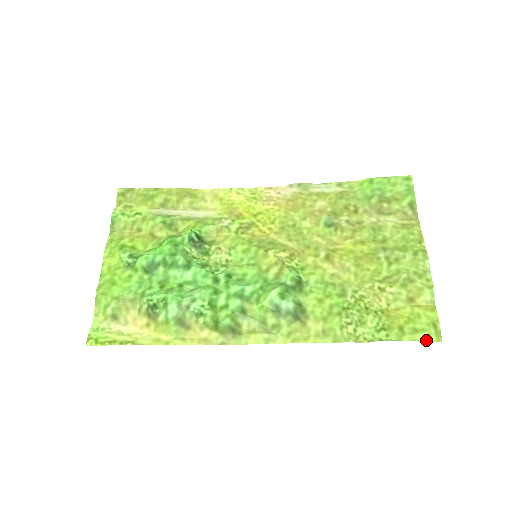
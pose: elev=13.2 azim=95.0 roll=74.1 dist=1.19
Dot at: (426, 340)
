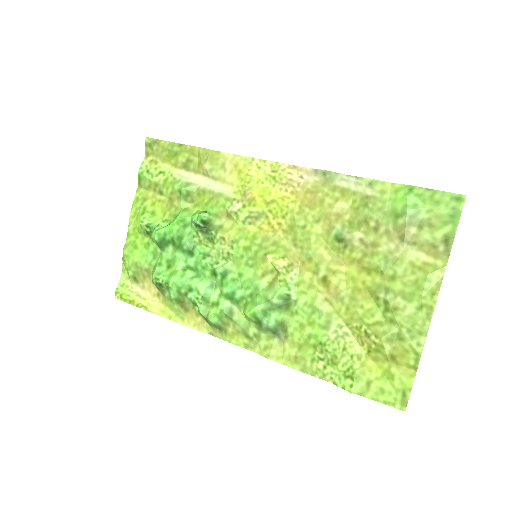
Dot at: (389, 404)
